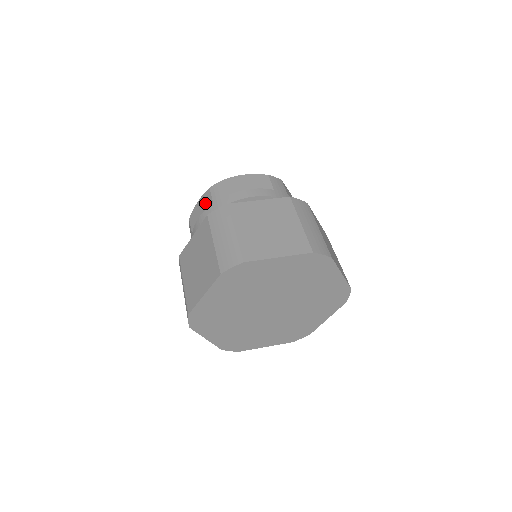
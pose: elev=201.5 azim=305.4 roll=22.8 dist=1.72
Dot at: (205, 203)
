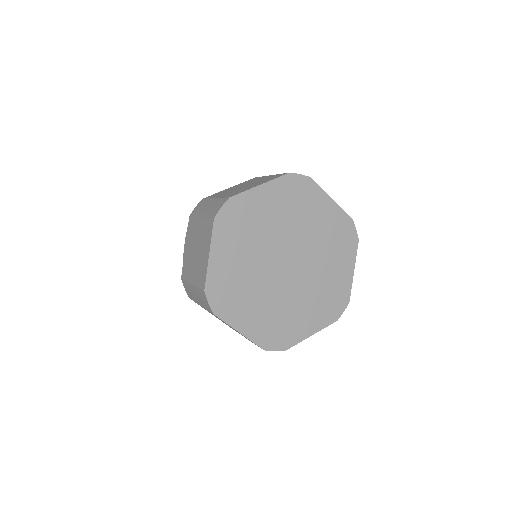
Dot at: occluded
